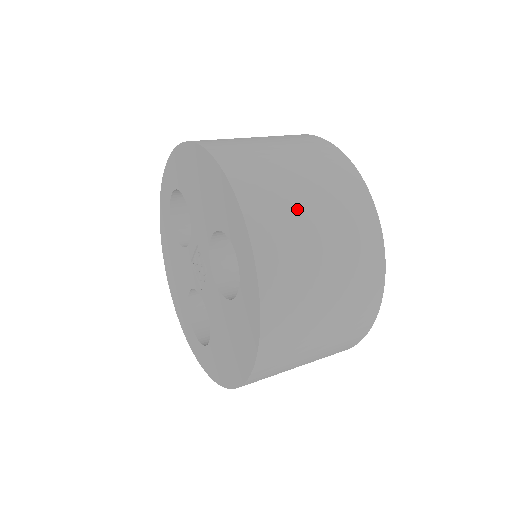
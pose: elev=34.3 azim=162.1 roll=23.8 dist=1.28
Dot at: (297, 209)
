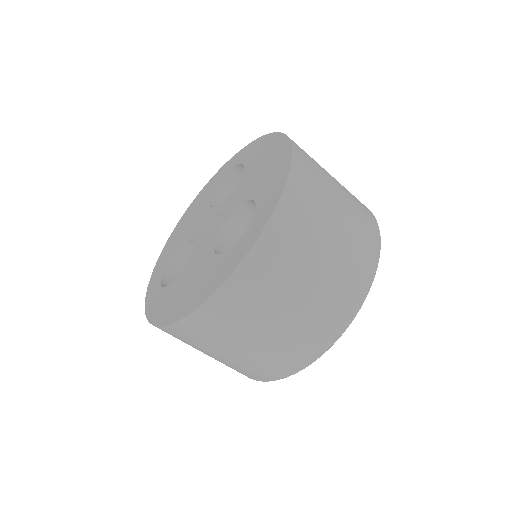
Dot at: (320, 226)
